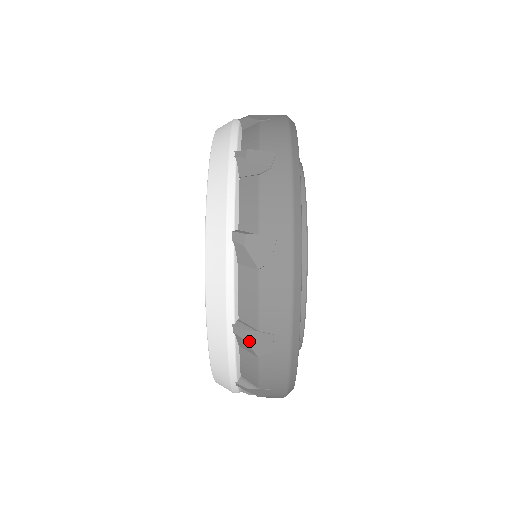
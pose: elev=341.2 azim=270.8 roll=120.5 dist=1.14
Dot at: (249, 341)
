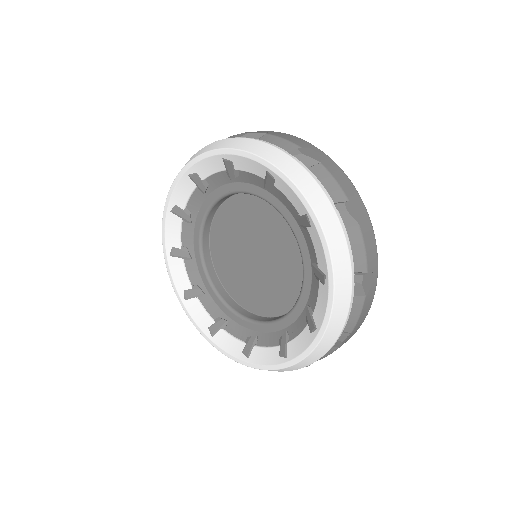
Dot at: (364, 284)
